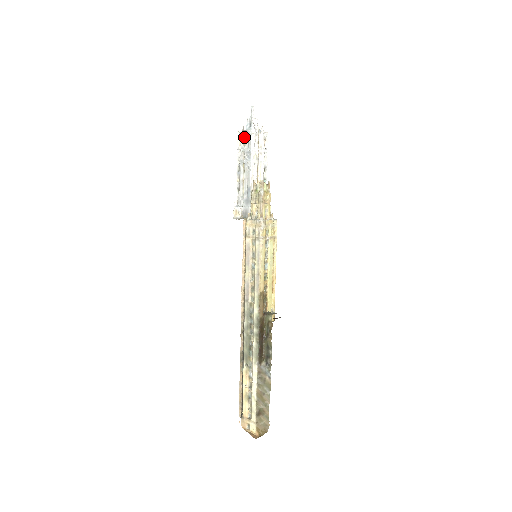
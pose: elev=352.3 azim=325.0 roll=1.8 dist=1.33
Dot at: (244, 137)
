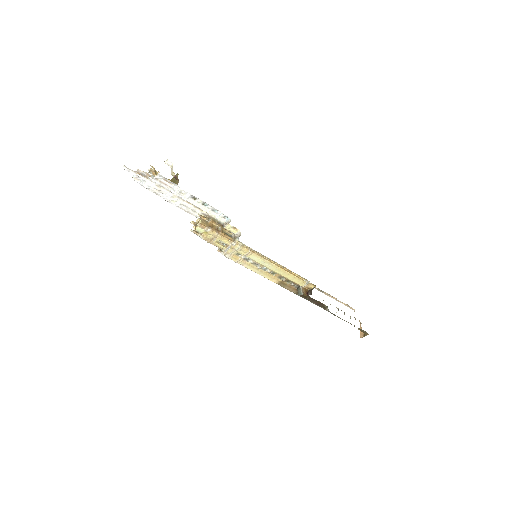
Dot at: occluded
